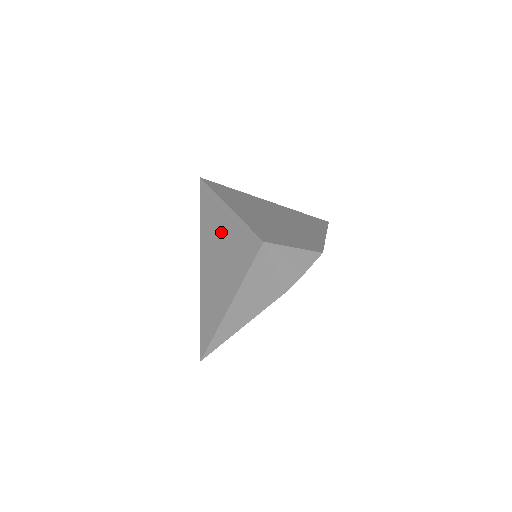
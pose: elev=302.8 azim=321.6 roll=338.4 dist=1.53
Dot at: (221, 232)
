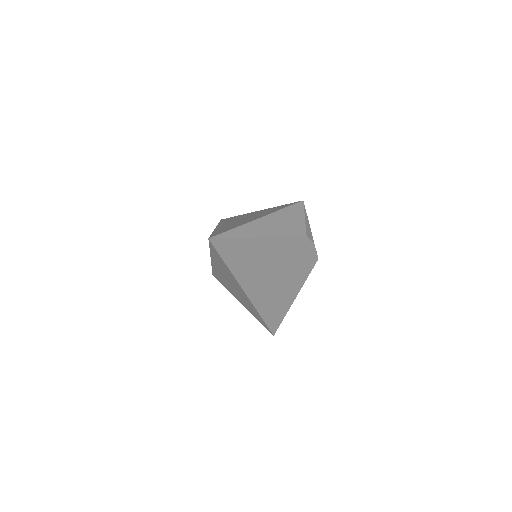
Dot at: (251, 214)
